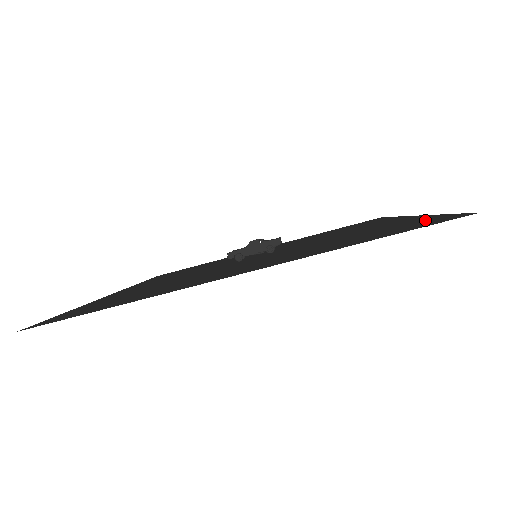
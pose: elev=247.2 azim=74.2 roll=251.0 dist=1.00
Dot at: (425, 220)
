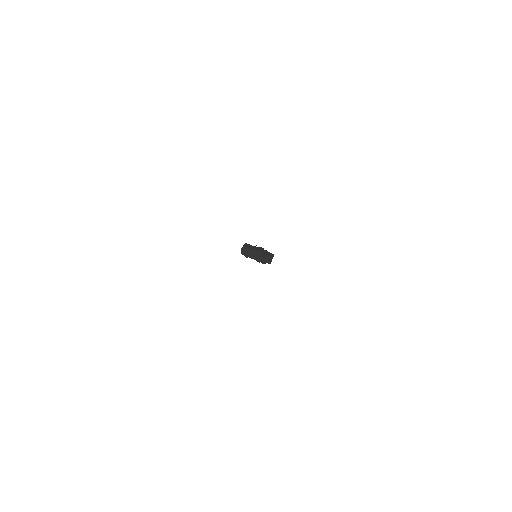
Dot at: occluded
